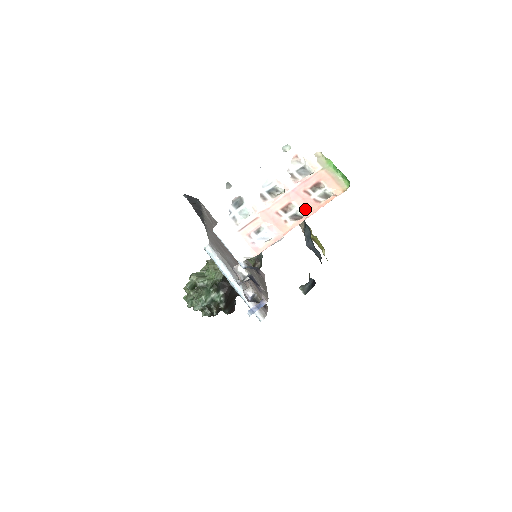
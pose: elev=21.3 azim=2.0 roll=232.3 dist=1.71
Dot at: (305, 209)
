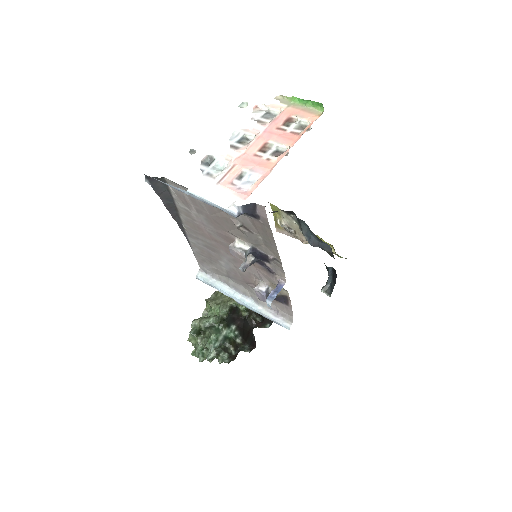
Dot at: (285, 142)
